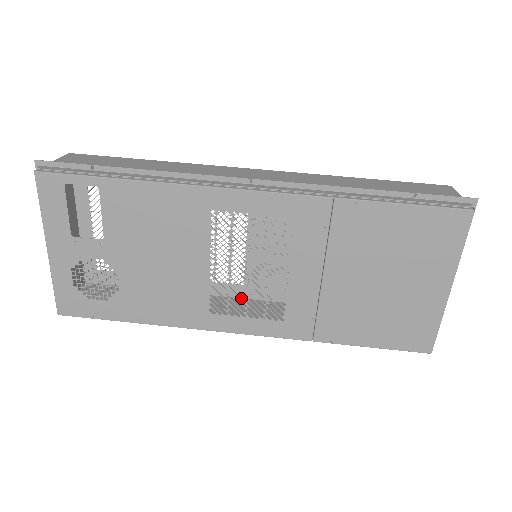
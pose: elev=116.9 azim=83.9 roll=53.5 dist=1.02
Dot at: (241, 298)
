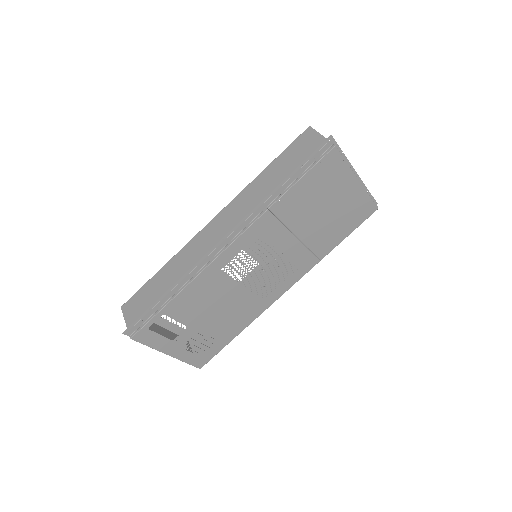
Dot at: (271, 281)
